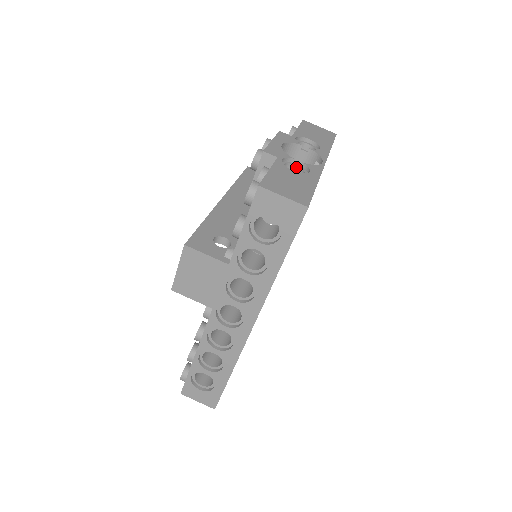
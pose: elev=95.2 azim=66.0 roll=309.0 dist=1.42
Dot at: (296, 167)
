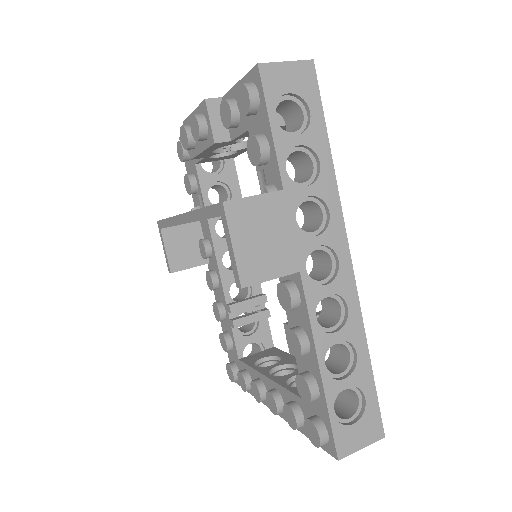
Dot at: occluded
